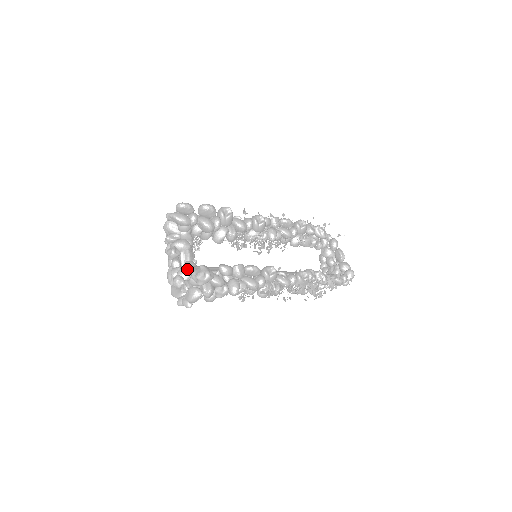
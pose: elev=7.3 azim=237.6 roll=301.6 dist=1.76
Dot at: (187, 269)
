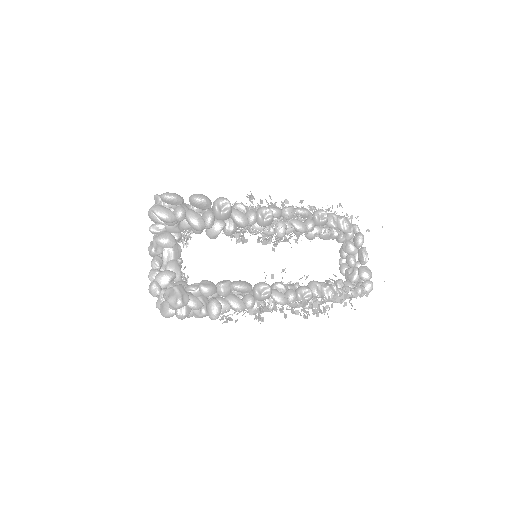
Dot at: (166, 275)
